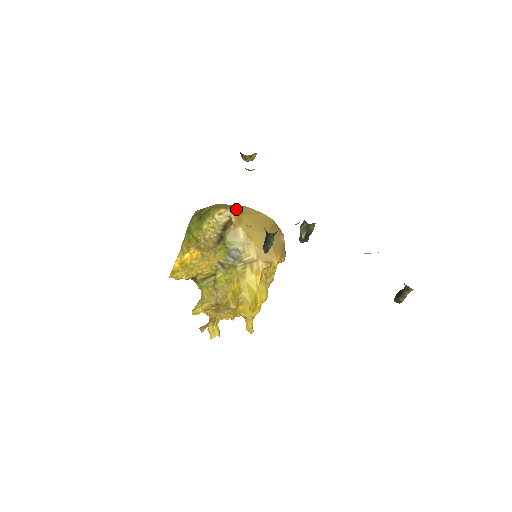
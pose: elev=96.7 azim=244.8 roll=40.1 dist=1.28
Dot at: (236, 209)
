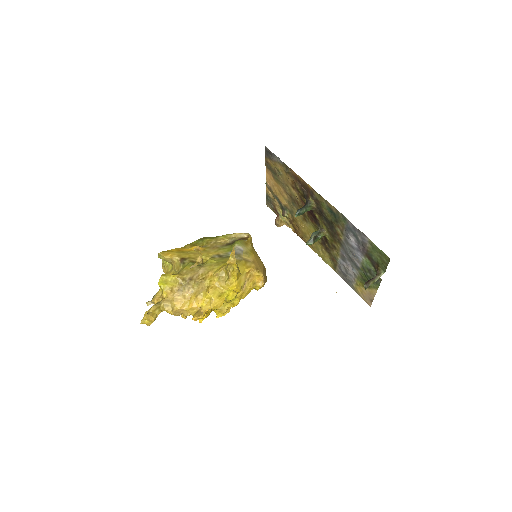
Dot at: occluded
